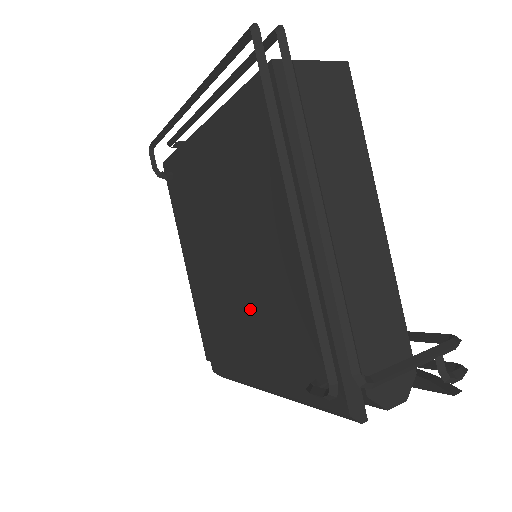
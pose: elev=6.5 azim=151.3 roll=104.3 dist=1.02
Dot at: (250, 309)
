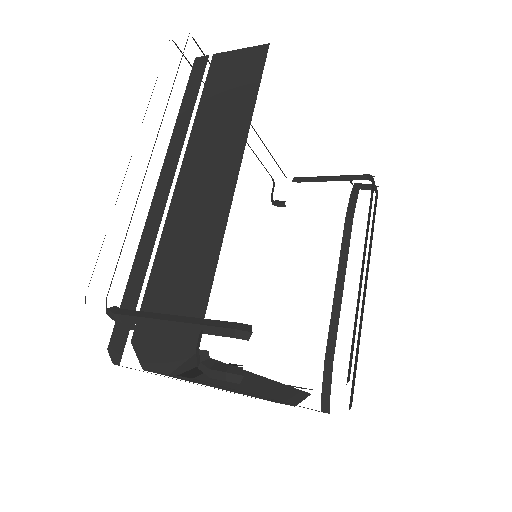
Dot at: occluded
